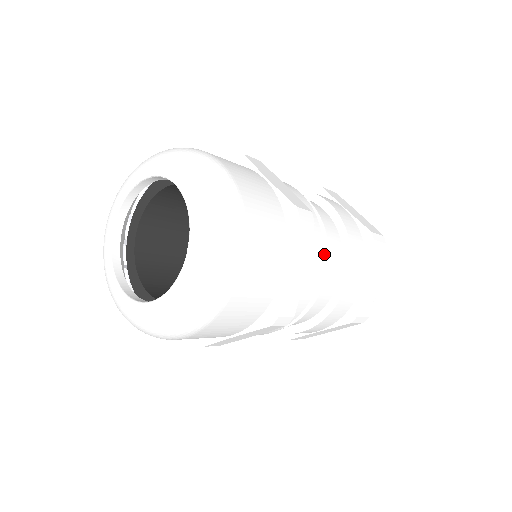
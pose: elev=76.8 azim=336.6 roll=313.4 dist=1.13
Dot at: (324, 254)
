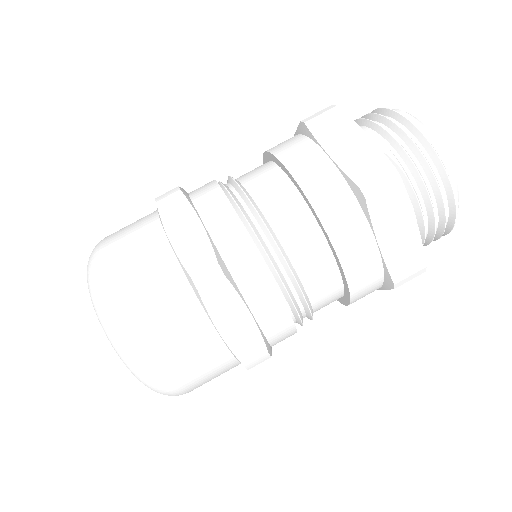
Dot at: (285, 267)
